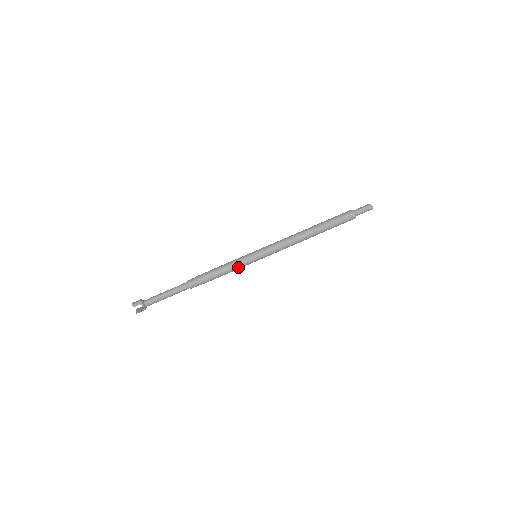
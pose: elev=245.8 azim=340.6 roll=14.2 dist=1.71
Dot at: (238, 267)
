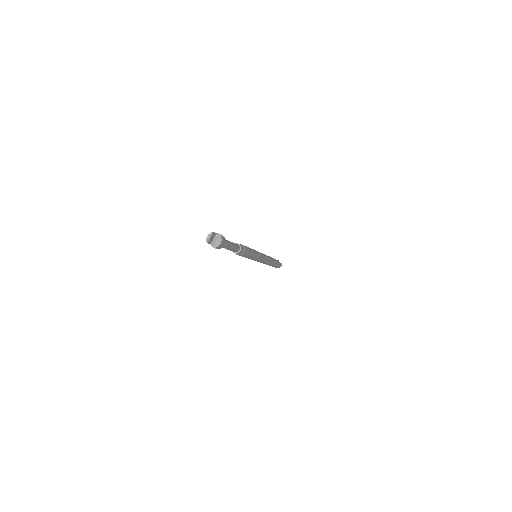
Dot at: (254, 251)
